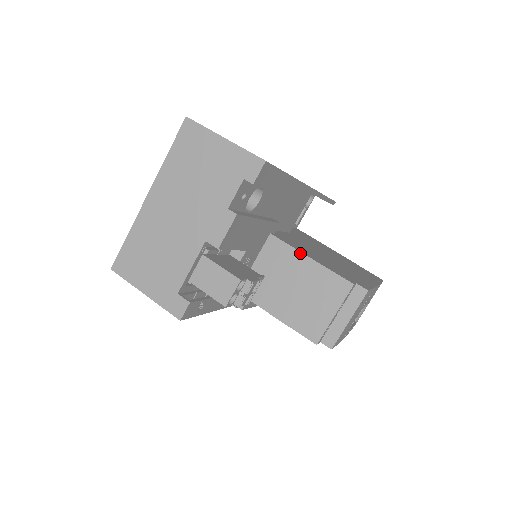
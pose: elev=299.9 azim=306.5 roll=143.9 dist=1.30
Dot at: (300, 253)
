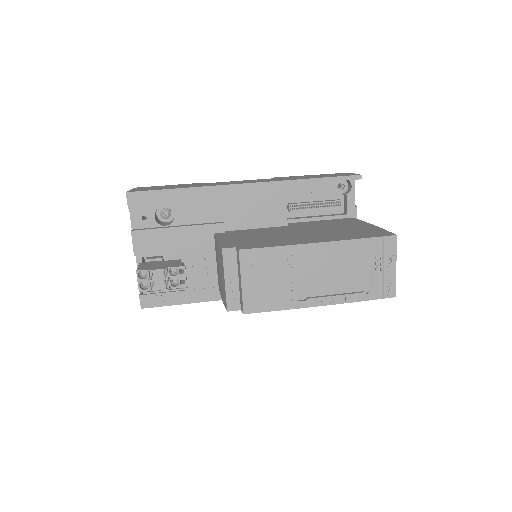
Dot at: occluded
